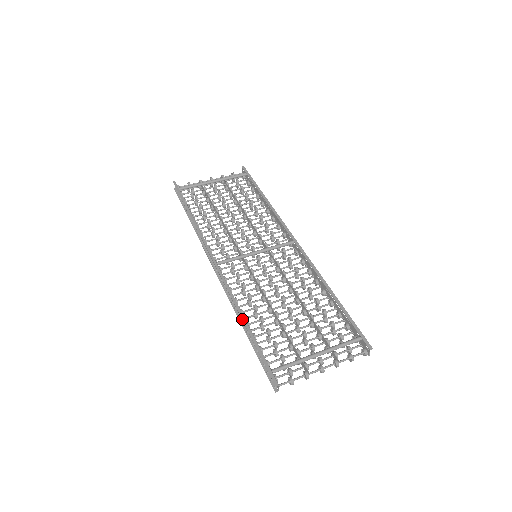
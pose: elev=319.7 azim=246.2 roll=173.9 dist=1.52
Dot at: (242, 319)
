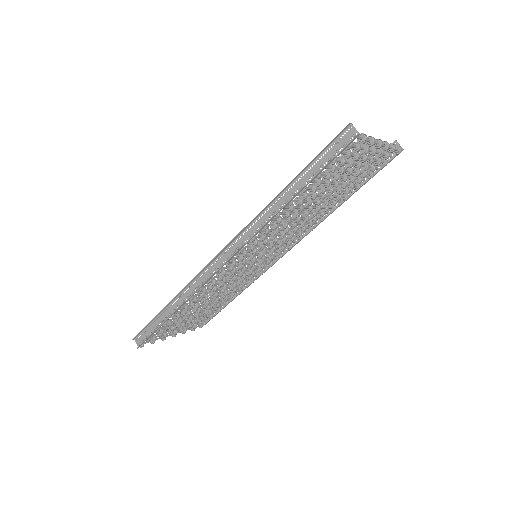
Dot at: occluded
